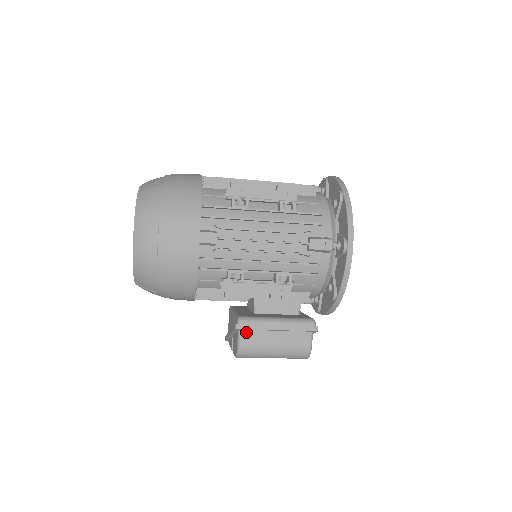
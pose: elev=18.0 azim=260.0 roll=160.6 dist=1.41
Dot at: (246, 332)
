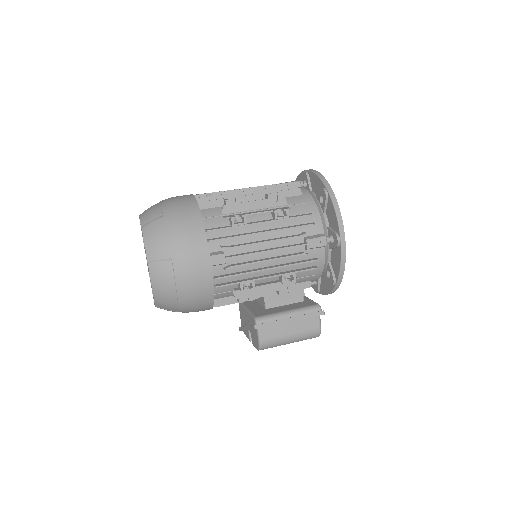
Dot at: (264, 329)
